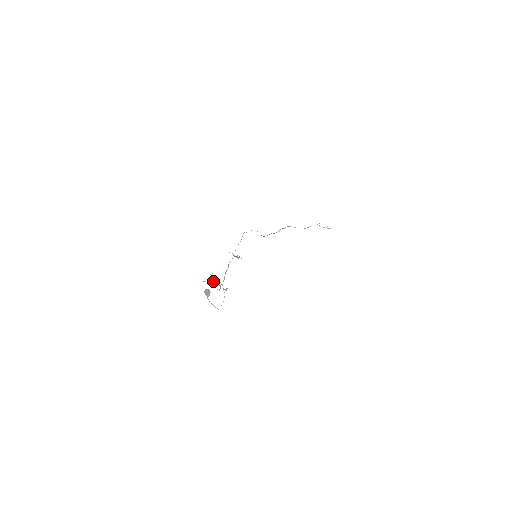
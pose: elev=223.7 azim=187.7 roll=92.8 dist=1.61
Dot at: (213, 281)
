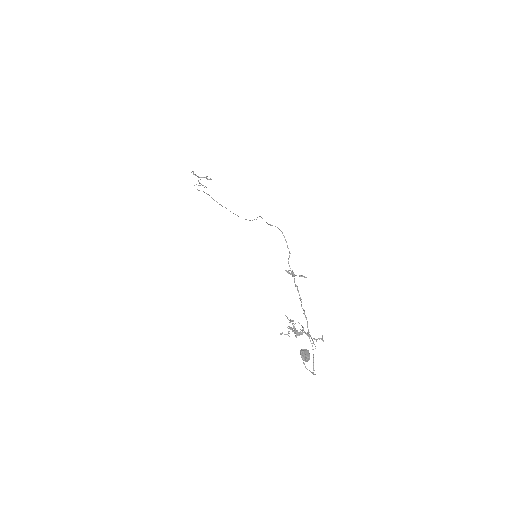
Dot at: (294, 329)
